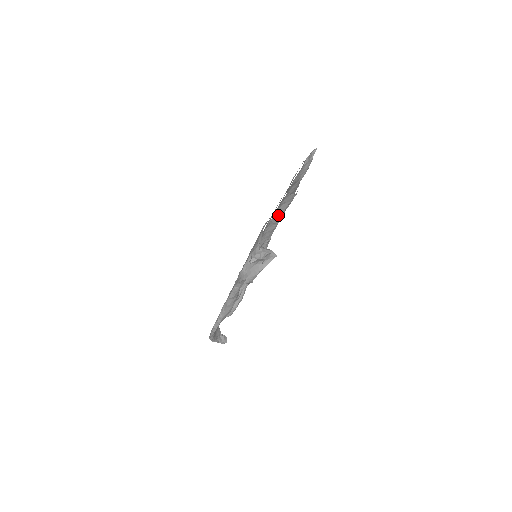
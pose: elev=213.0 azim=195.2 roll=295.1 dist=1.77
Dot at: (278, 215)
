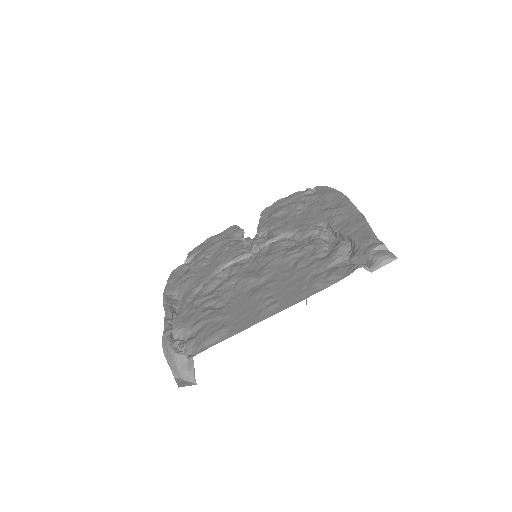
Dot at: occluded
